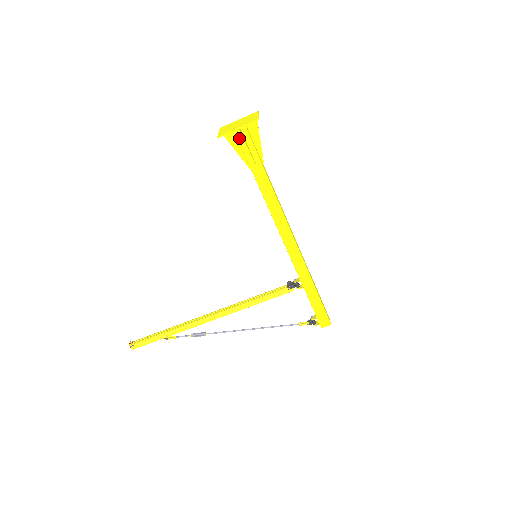
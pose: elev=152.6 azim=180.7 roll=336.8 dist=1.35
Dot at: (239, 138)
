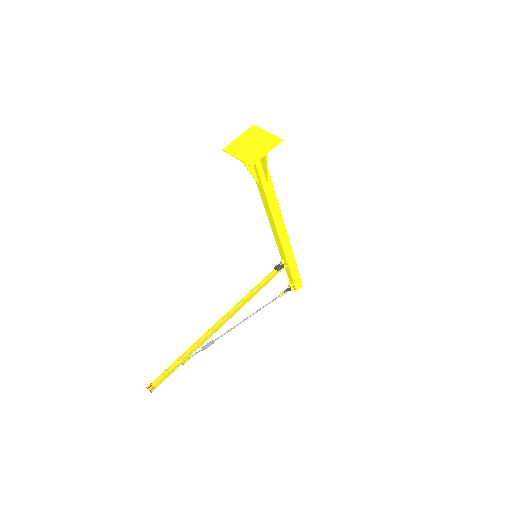
Dot at: occluded
